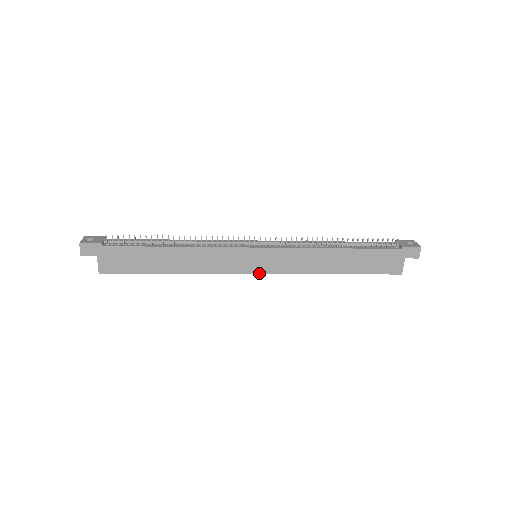
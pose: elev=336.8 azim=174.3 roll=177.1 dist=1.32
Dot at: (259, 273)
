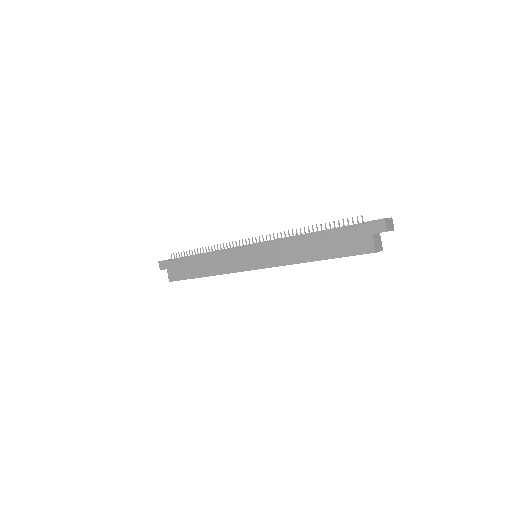
Dot at: (256, 269)
